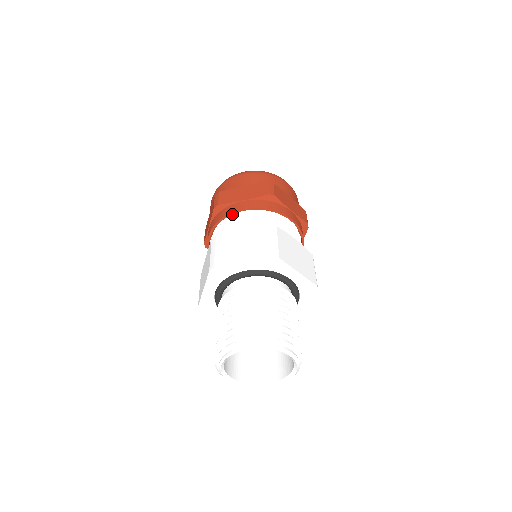
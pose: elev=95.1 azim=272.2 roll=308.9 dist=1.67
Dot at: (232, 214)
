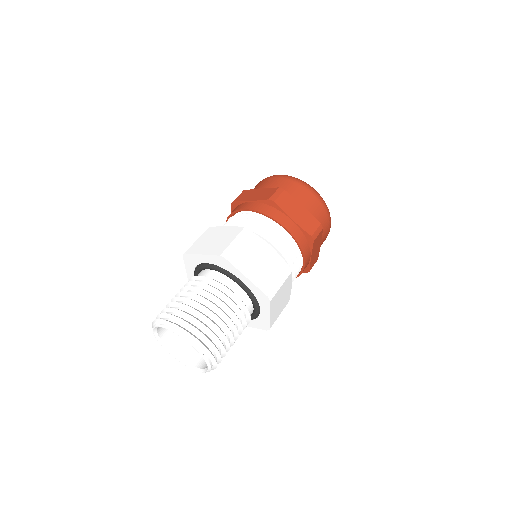
Dot at: (275, 220)
